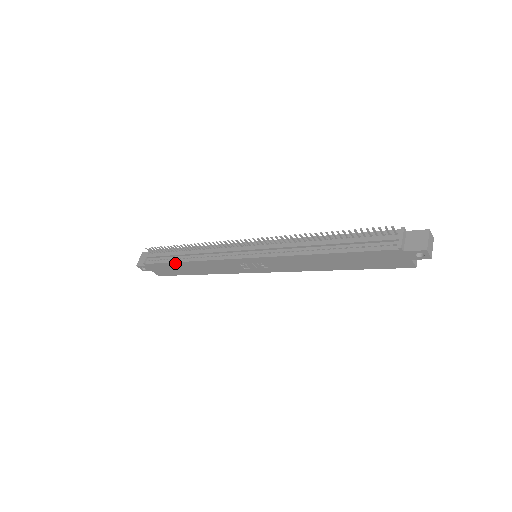
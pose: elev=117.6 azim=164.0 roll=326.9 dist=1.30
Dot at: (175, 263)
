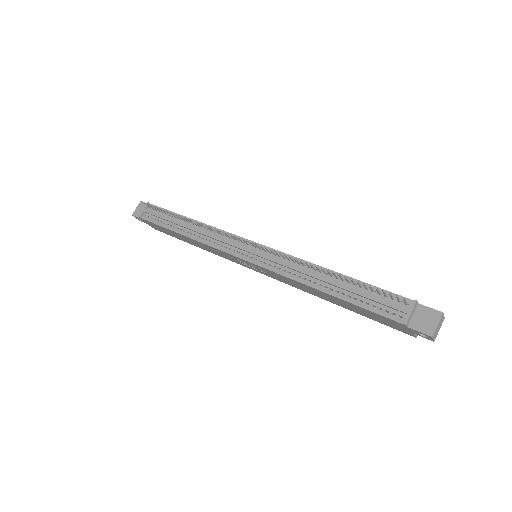
Dot at: (171, 231)
